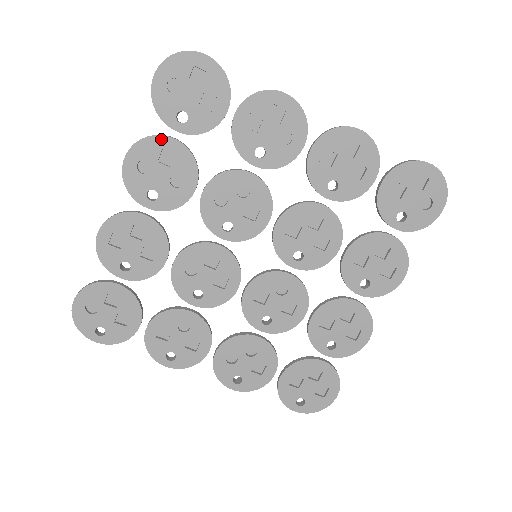
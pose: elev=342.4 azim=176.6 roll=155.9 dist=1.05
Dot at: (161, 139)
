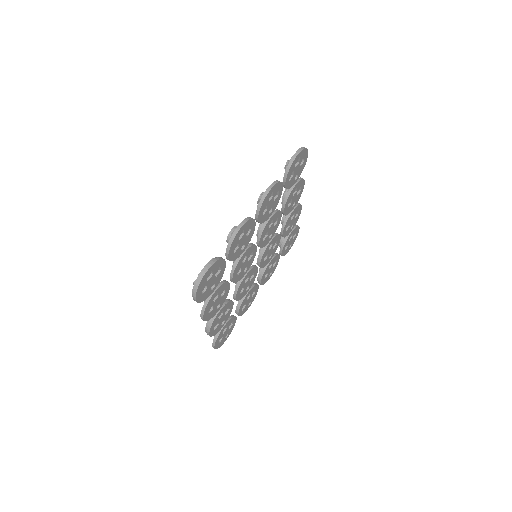
Dot at: (211, 300)
